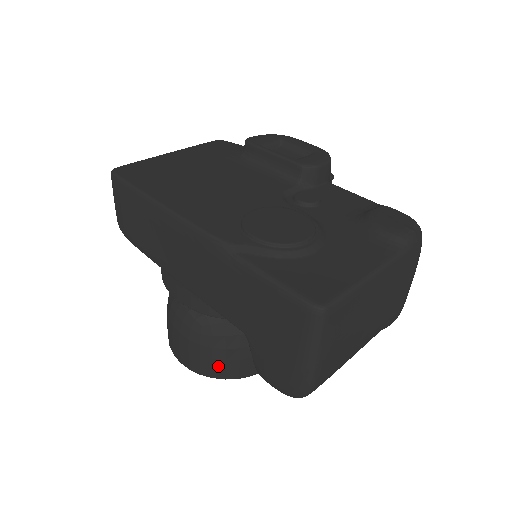
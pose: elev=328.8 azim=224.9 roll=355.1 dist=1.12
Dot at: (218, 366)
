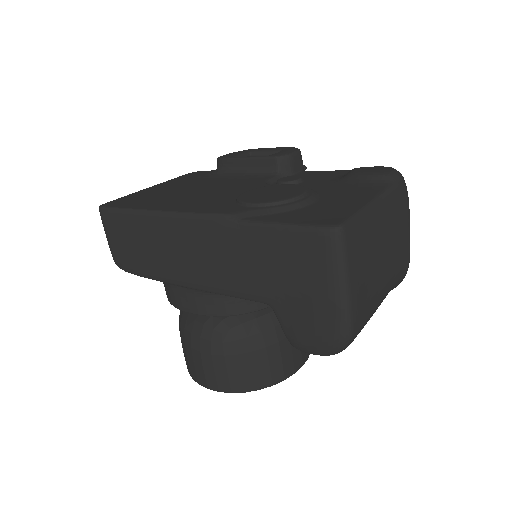
Dot at: (248, 375)
